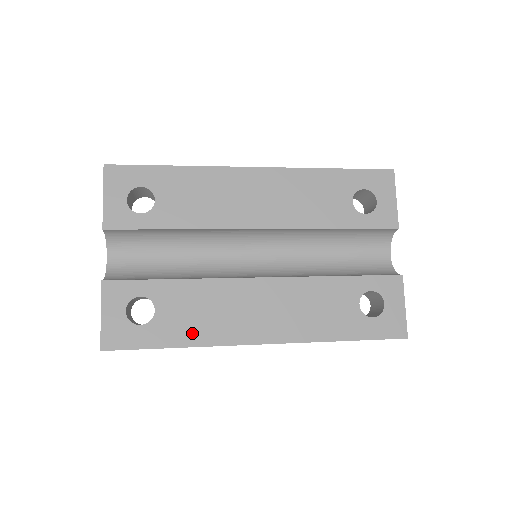
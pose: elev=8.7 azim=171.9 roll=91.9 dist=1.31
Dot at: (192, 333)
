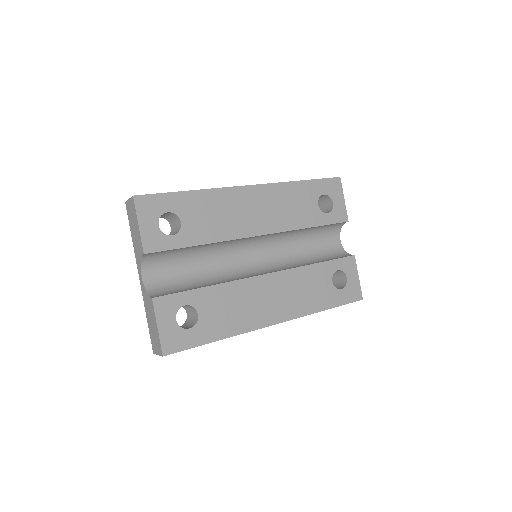
Dot at: (228, 326)
